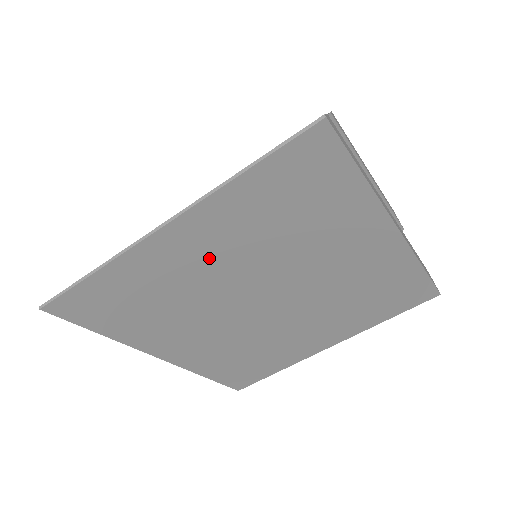
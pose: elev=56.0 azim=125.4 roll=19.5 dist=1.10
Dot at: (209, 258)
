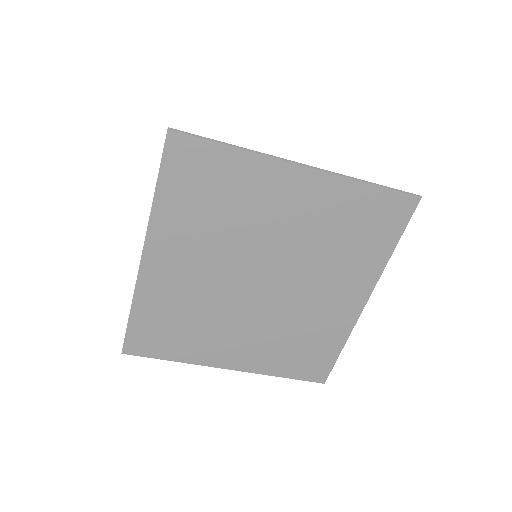
Dot at: (287, 212)
